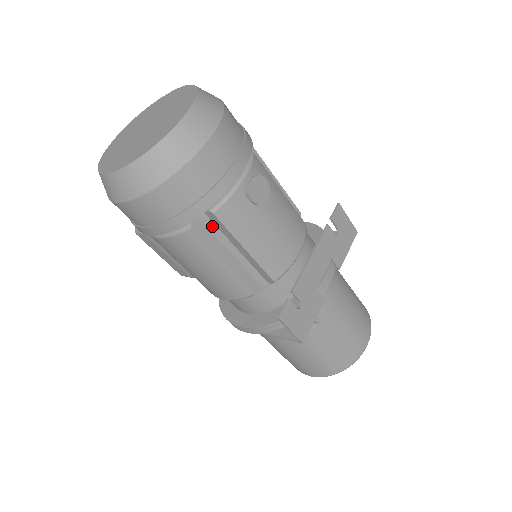
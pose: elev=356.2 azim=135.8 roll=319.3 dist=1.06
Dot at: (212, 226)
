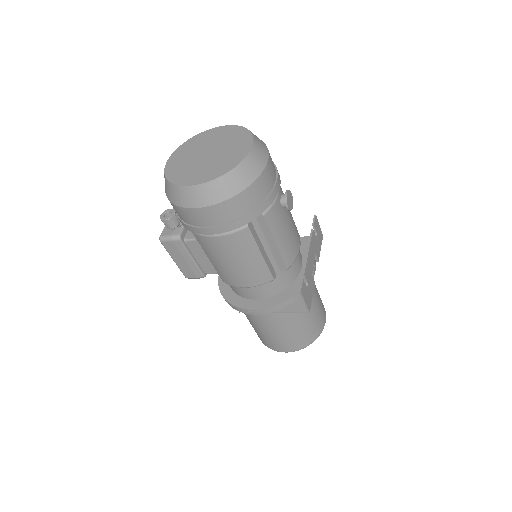
Dot at: (257, 226)
